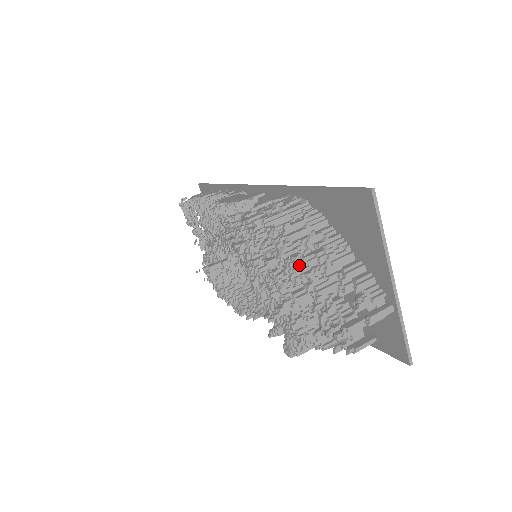
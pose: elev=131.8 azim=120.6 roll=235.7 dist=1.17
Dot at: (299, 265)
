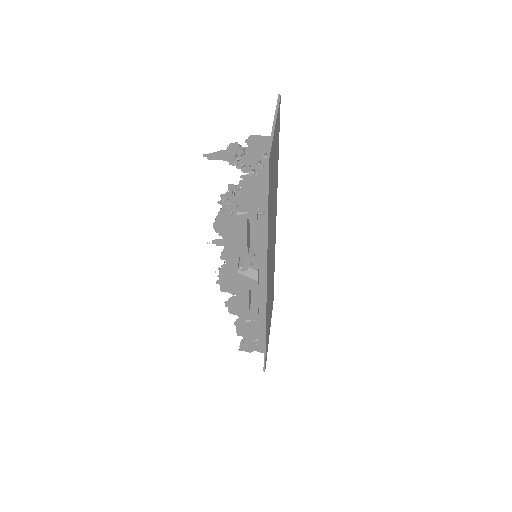
Dot at: occluded
